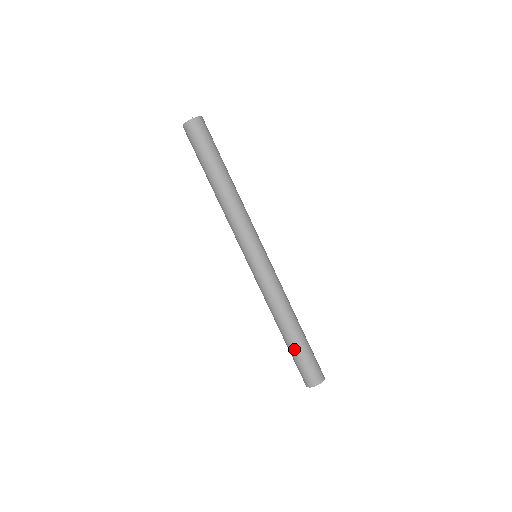
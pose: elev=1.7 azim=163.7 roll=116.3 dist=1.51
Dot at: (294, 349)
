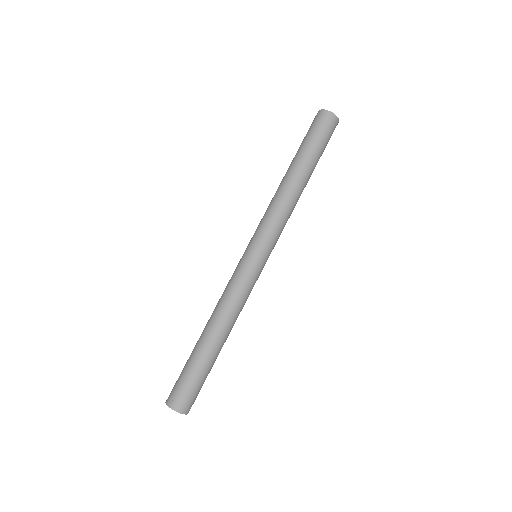
Dot at: (191, 355)
